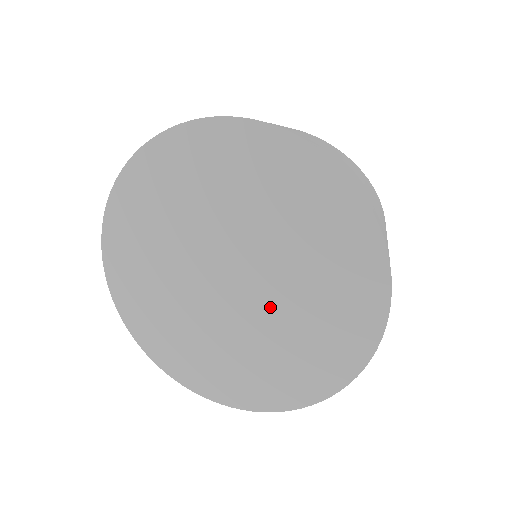
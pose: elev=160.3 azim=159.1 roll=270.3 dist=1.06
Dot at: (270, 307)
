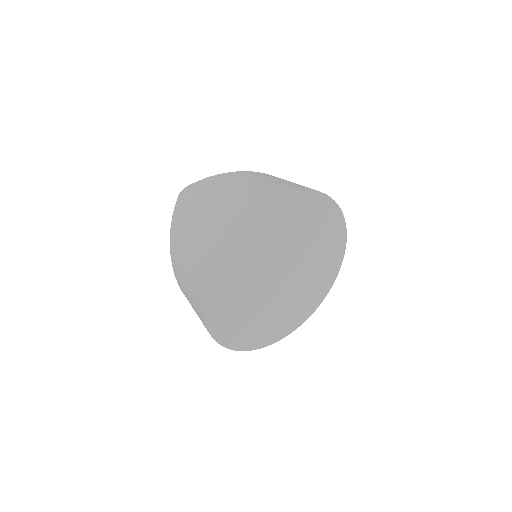
Dot at: (283, 296)
